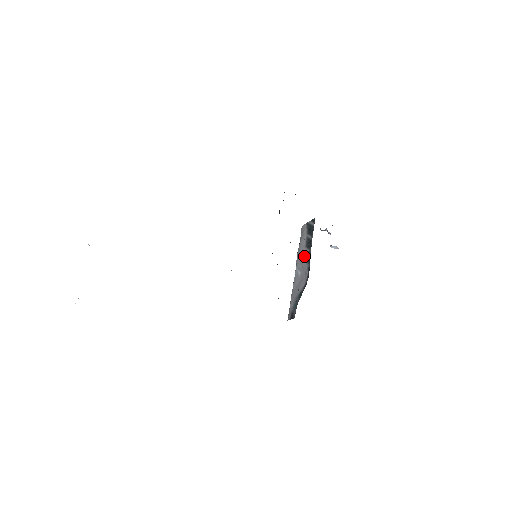
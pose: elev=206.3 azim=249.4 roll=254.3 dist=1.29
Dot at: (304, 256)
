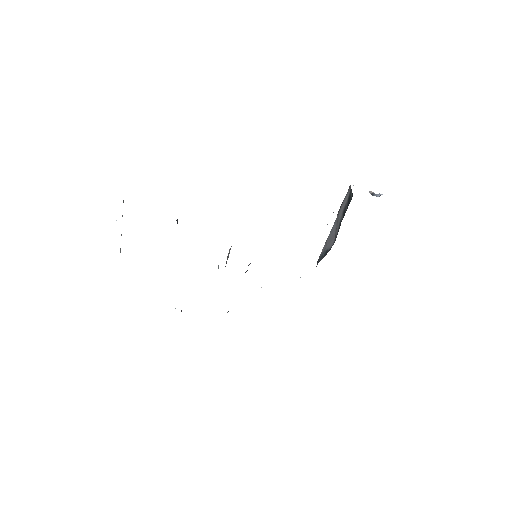
Dot at: (339, 220)
